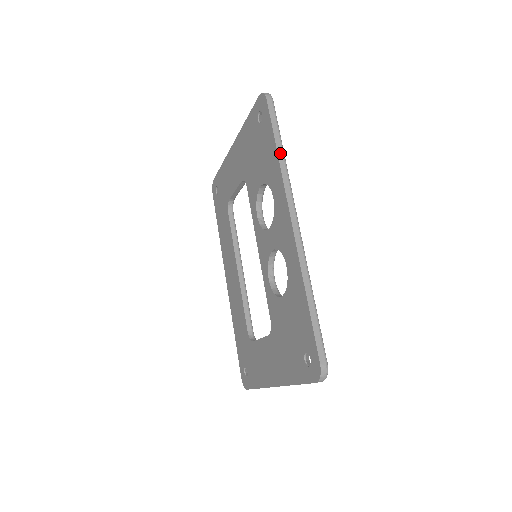
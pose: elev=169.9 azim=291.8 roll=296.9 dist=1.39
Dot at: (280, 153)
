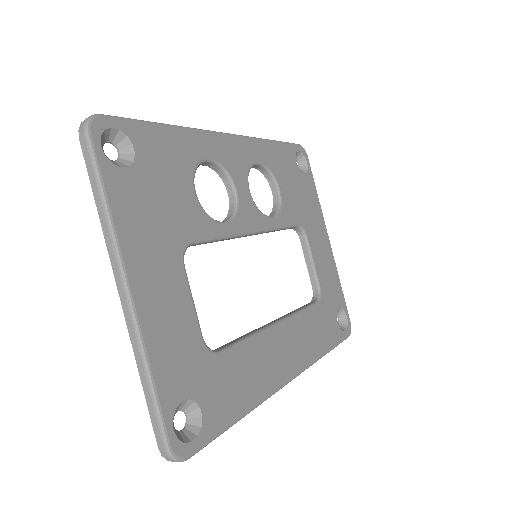
Dot at: occluded
